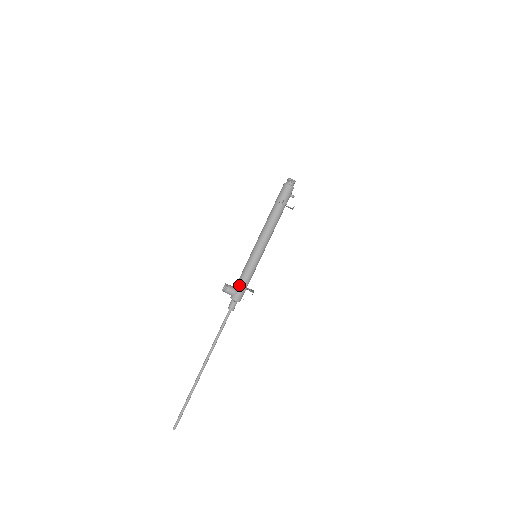
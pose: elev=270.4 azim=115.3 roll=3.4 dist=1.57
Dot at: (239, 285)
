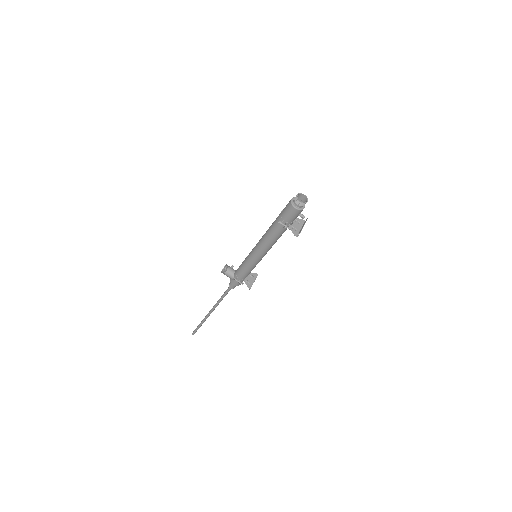
Dot at: (237, 276)
